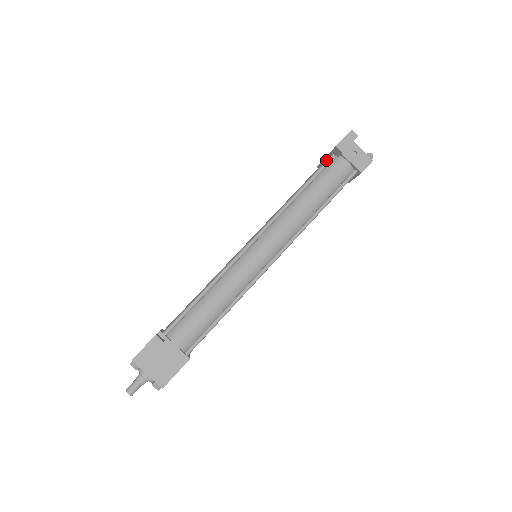
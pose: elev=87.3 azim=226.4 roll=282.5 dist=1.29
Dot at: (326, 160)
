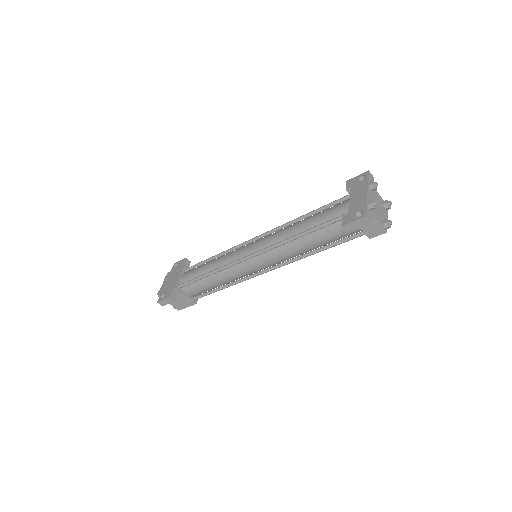
Dot at: (341, 209)
